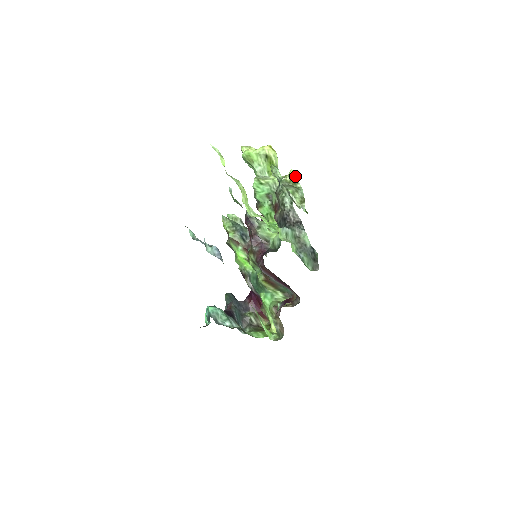
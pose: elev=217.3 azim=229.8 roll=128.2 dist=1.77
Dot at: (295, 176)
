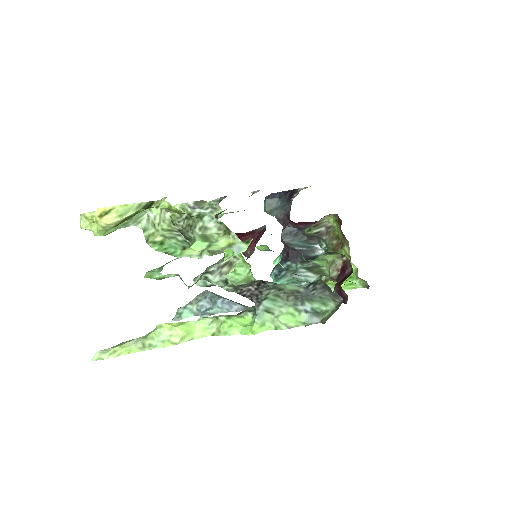
Dot at: (174, 210)
